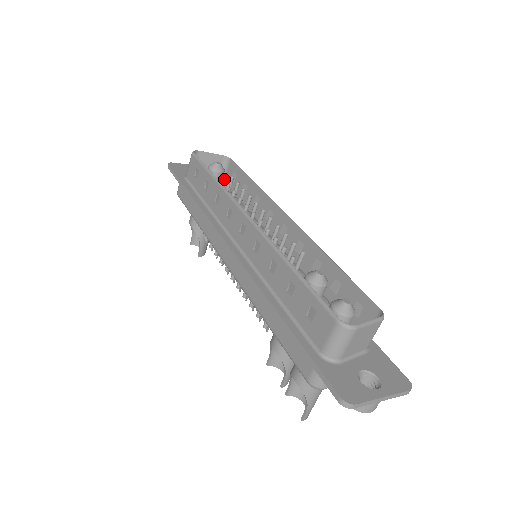
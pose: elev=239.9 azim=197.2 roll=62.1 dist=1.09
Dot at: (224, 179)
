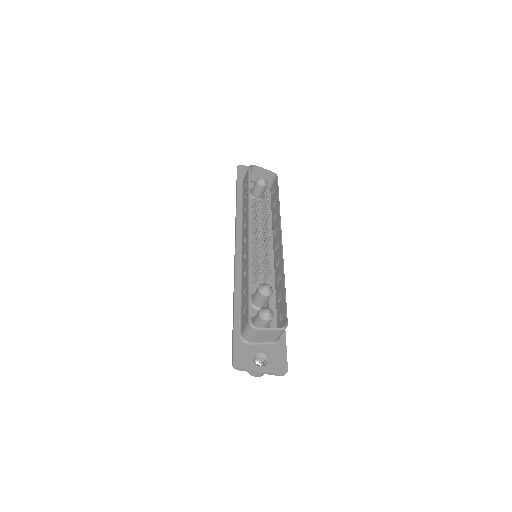
Dot at: occluded
